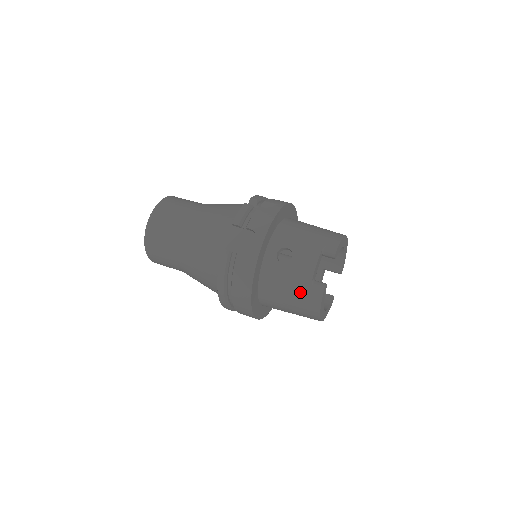
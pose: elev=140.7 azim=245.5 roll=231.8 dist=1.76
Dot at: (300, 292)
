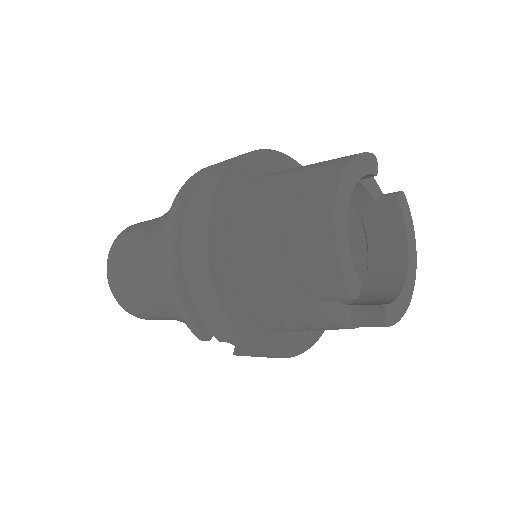
Dot at: occluded
